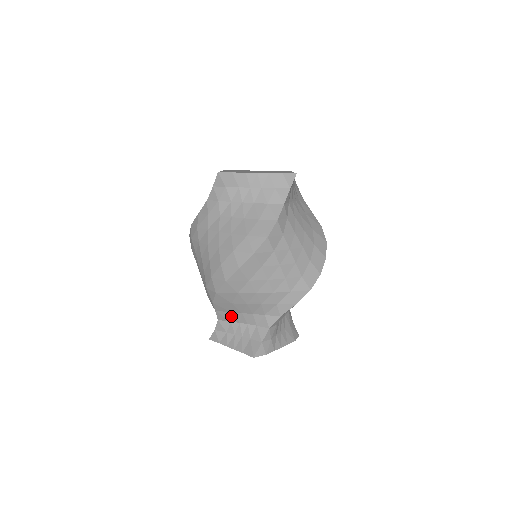
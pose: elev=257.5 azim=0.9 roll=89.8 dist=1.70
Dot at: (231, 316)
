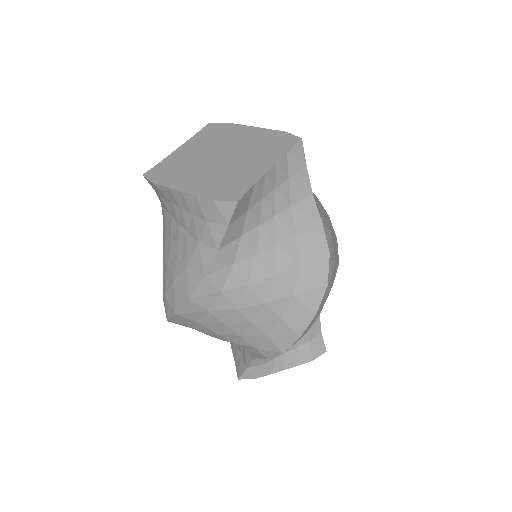
Dot at: occluded
